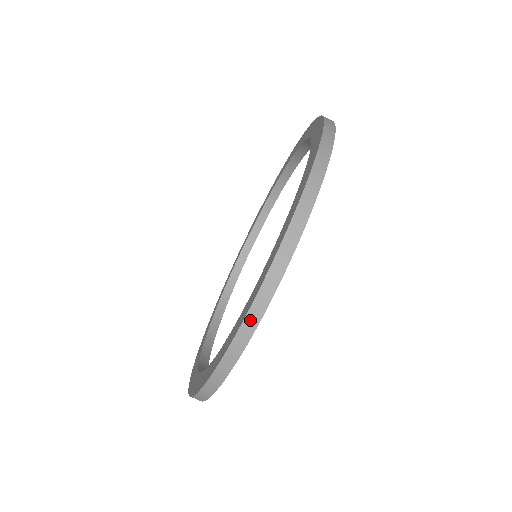
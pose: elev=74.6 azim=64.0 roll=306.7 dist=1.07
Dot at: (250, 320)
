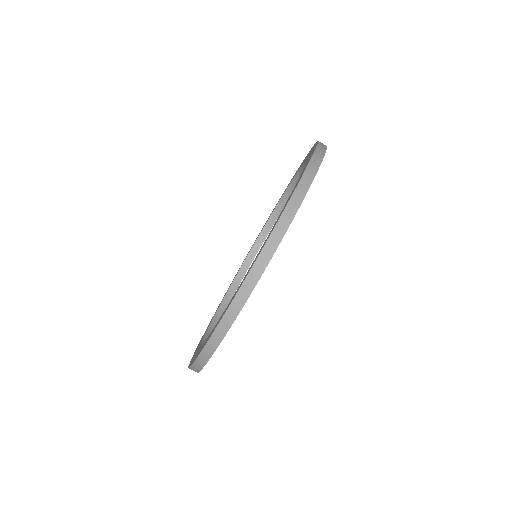
Dot at: (248, 283)
